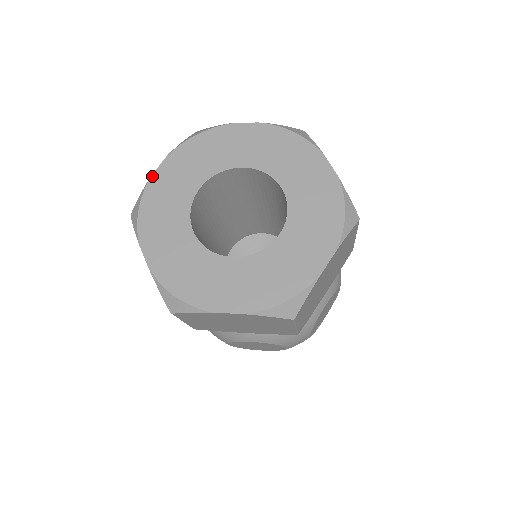
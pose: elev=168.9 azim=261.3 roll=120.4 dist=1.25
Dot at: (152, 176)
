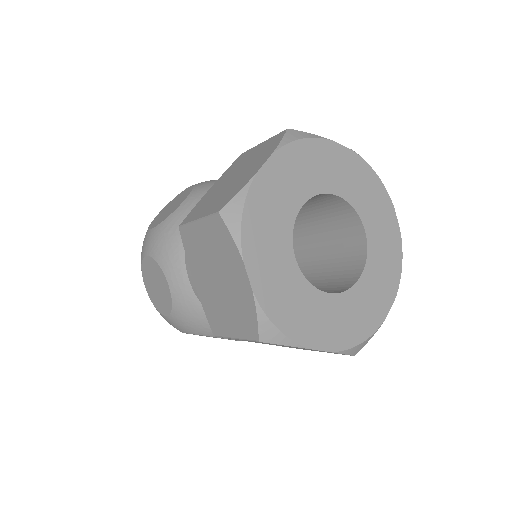
Dot at: (257, 175)
